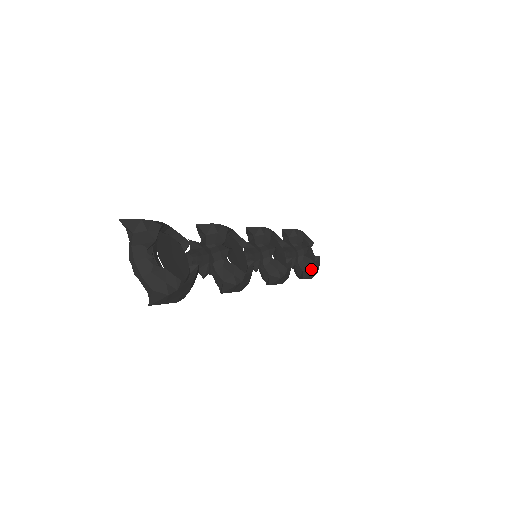
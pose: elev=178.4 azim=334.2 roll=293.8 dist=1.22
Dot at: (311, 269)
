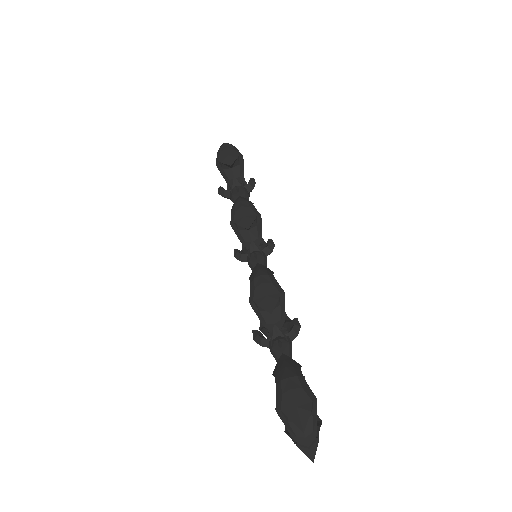
Dot at: occluded
